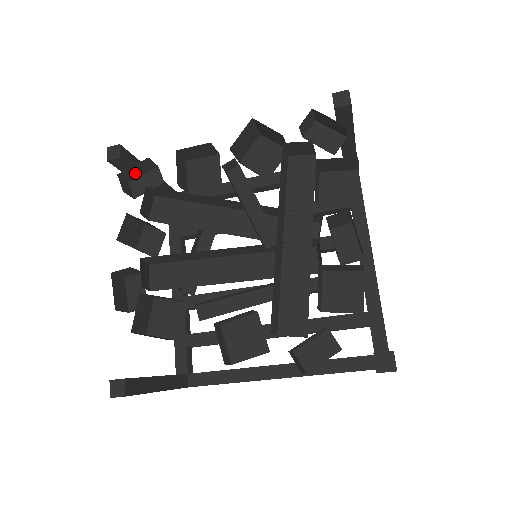
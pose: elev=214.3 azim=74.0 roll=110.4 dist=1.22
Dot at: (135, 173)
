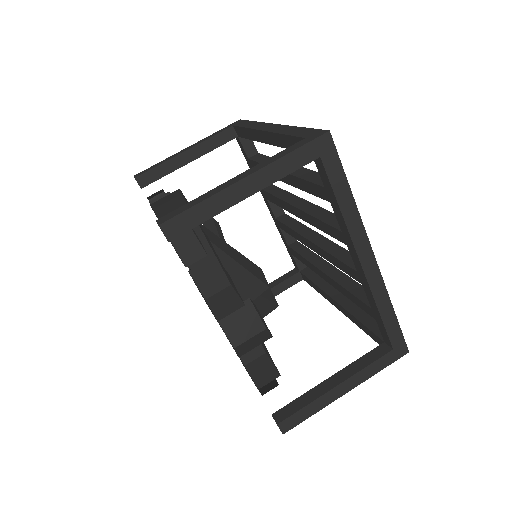
Dot at: (157, 193)
